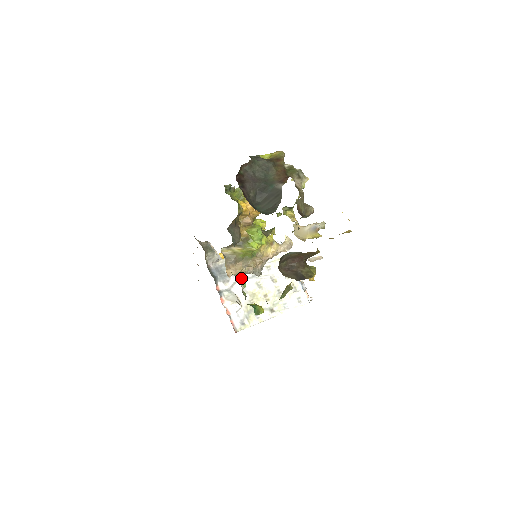
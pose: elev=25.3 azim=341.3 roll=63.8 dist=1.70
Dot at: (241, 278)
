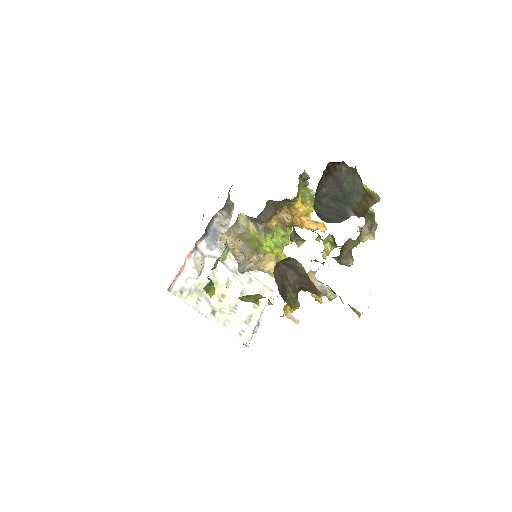
Dot at: (228, 251)
